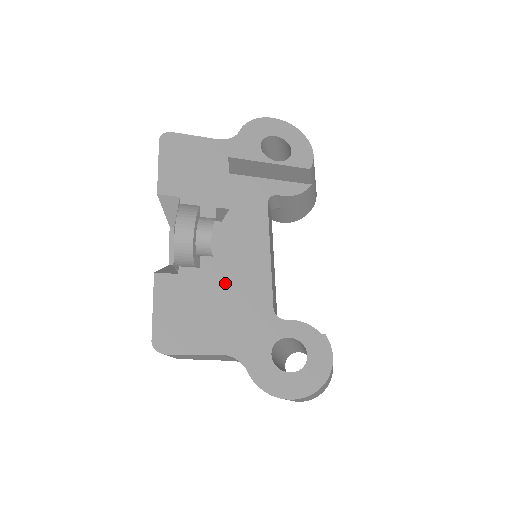
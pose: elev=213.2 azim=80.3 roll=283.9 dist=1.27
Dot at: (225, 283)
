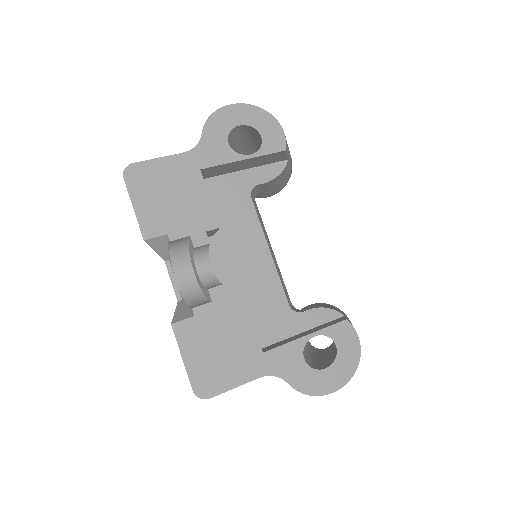
Dot at: (241, 307)
